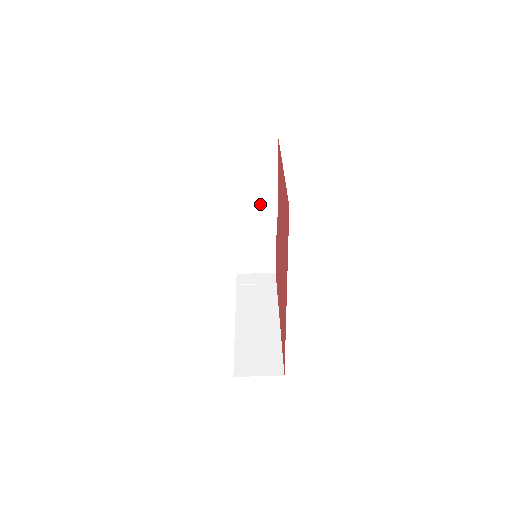
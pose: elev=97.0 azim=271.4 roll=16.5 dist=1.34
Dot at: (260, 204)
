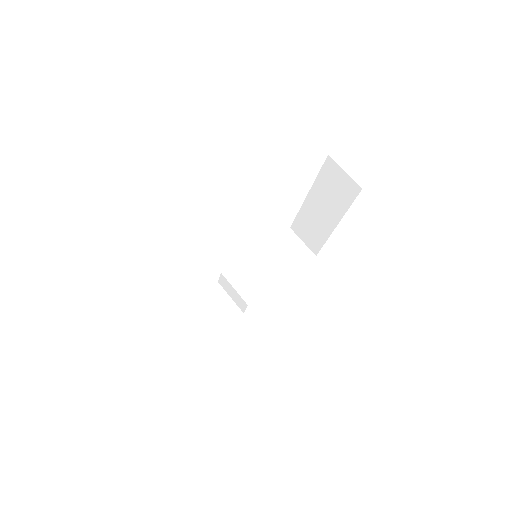
Dot at: (263, 275)
